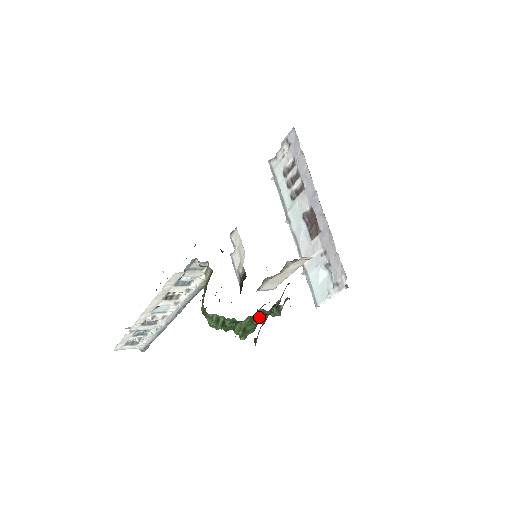
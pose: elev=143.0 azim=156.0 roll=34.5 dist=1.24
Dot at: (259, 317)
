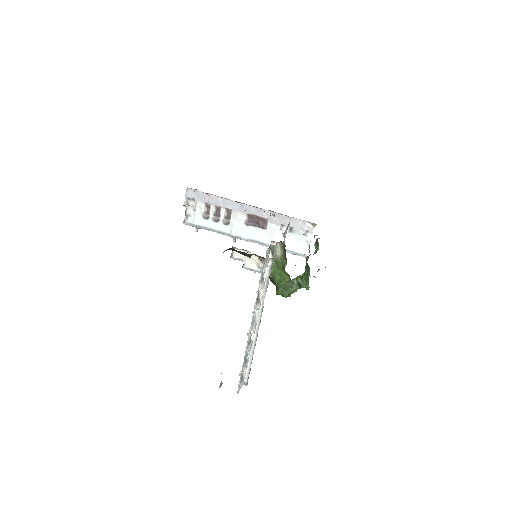
Dot at: occluded
